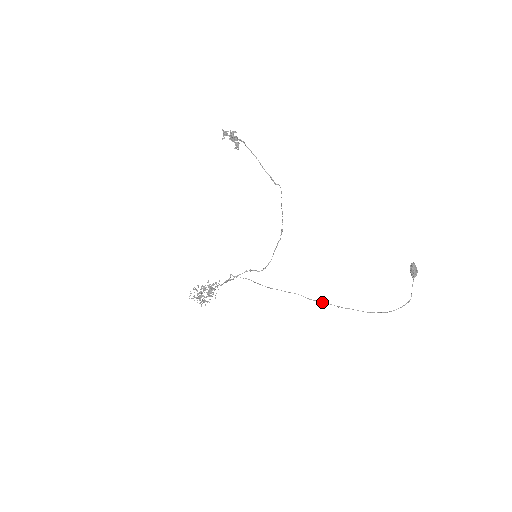
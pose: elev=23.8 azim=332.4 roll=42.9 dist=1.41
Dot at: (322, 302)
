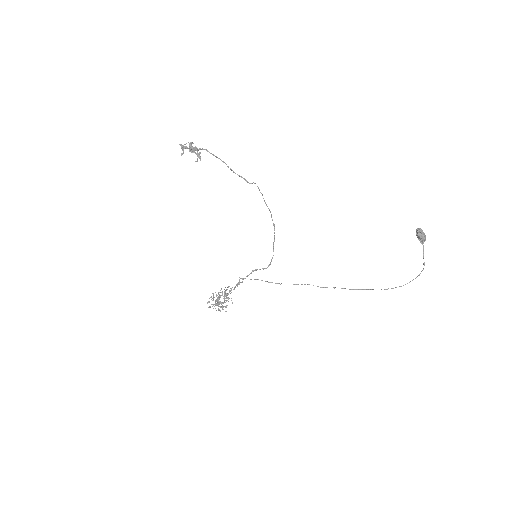
Dot at: (334, 288)
